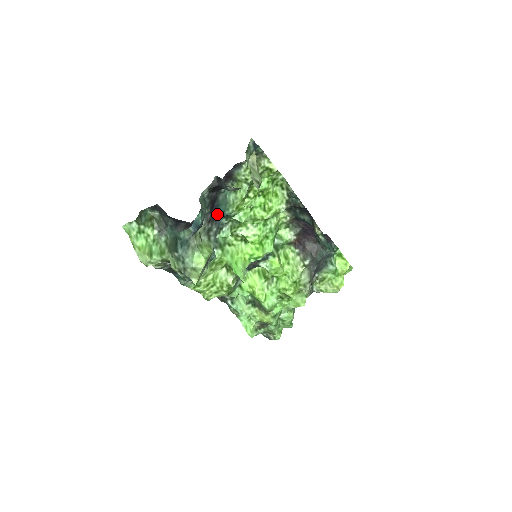
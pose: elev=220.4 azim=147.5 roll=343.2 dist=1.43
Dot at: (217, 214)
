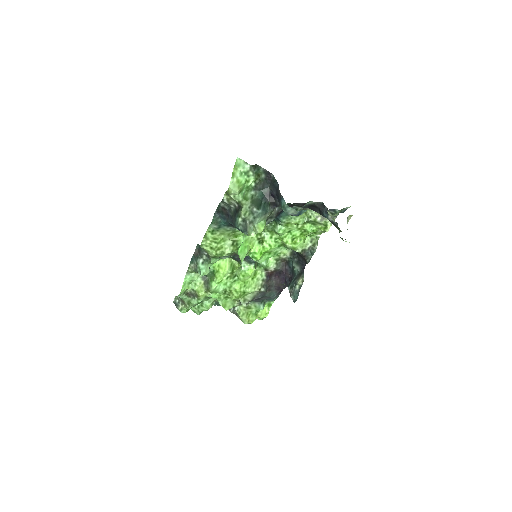
Dot at: (279, 214)
